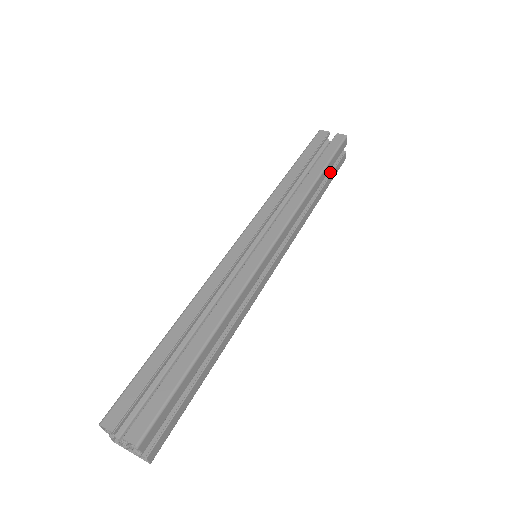
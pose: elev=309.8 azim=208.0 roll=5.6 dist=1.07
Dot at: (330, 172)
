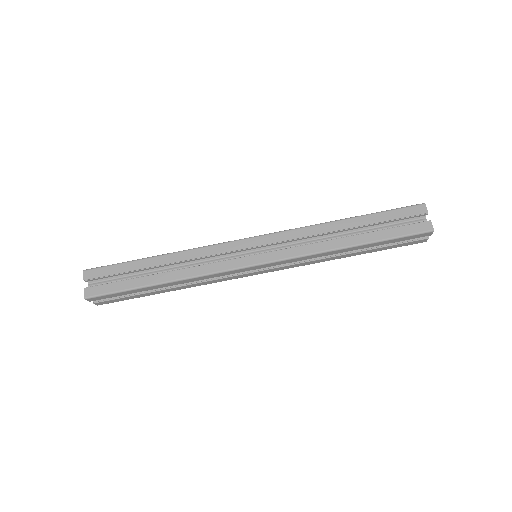
Dot at: (389, 244)
